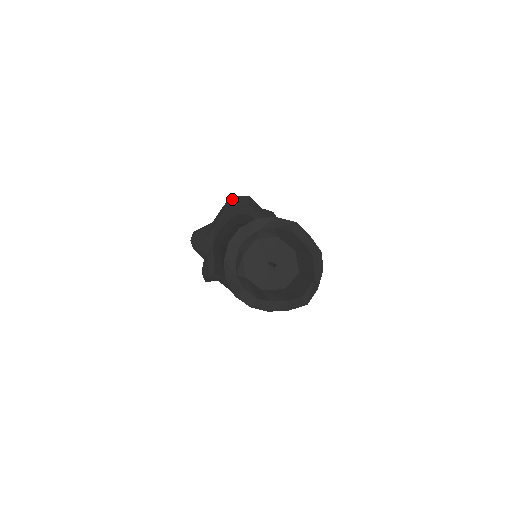
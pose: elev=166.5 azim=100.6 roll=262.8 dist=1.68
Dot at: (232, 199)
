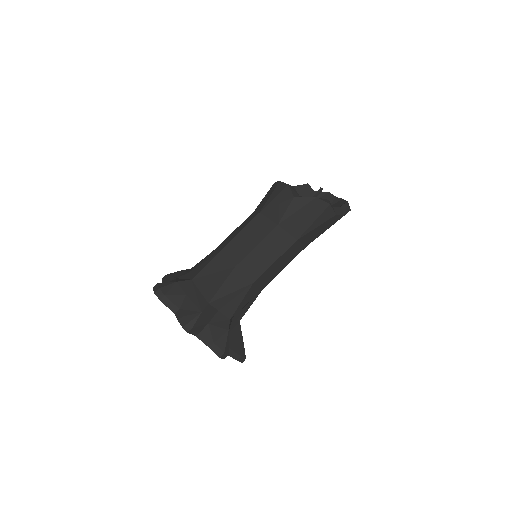
Dot at: occluded
